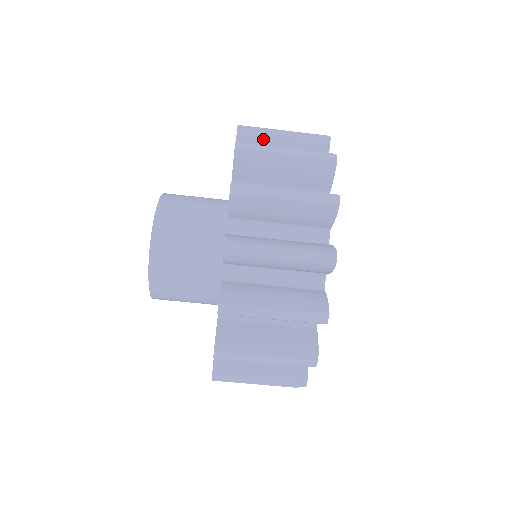
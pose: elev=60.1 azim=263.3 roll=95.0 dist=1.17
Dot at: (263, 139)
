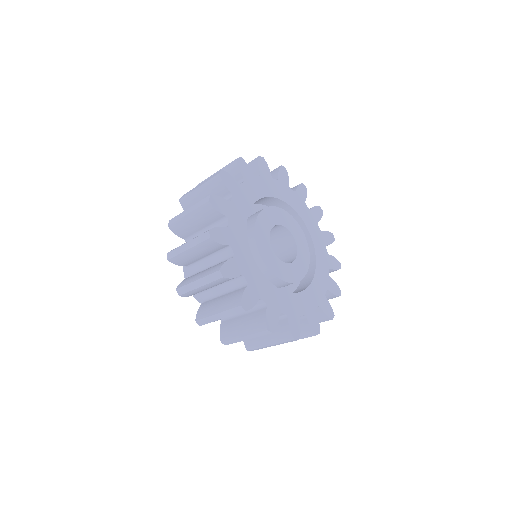
Dot at: (184, 258)
